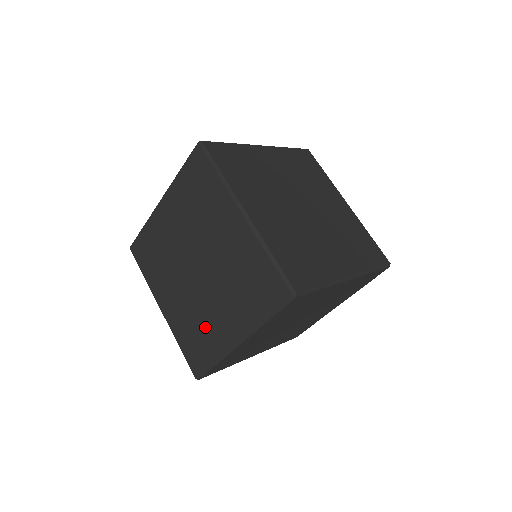
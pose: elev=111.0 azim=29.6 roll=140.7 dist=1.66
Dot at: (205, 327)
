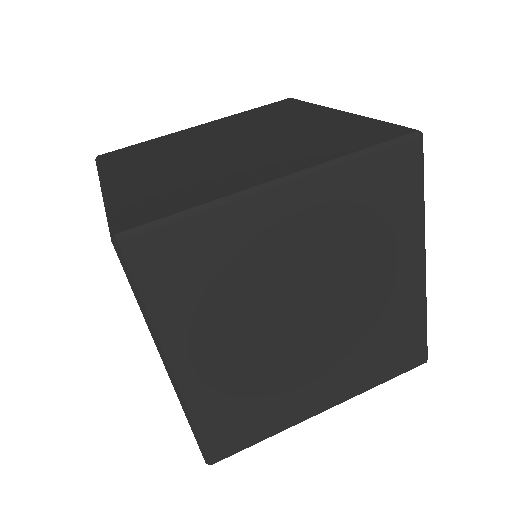
Dot at: (205, 179)
